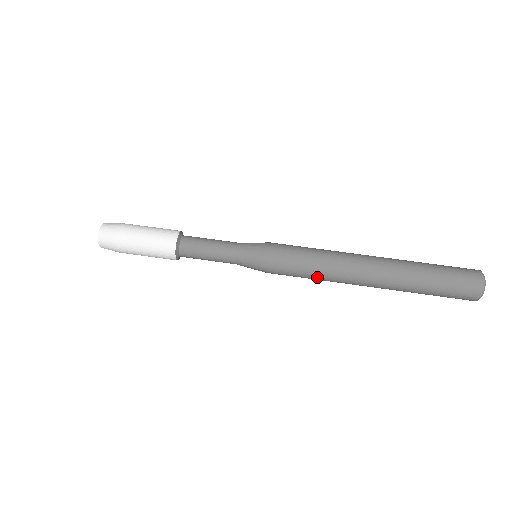
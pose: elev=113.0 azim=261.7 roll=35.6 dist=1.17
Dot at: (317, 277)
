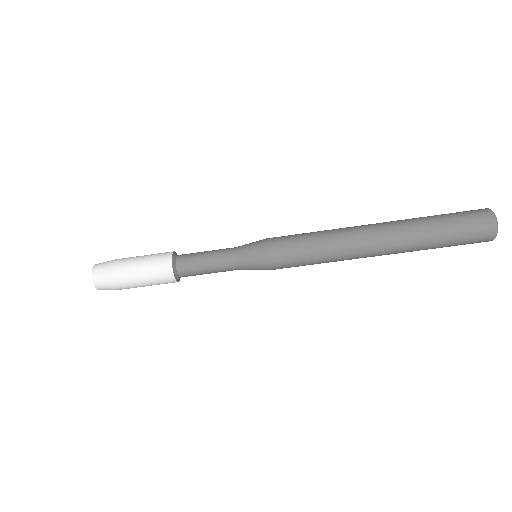
Dot at: occluded
